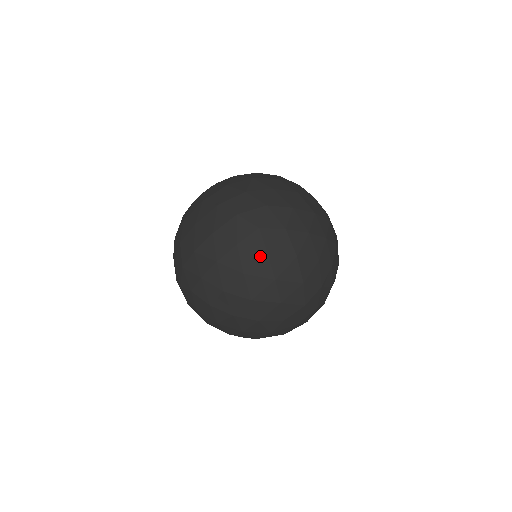
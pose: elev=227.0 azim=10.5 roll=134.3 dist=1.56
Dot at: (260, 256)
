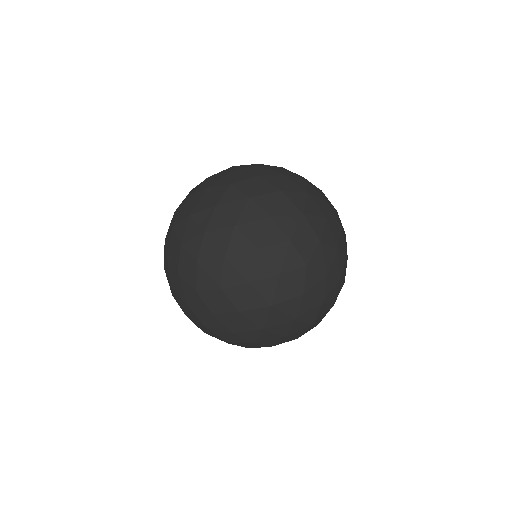
Dot at: (243, 203)
